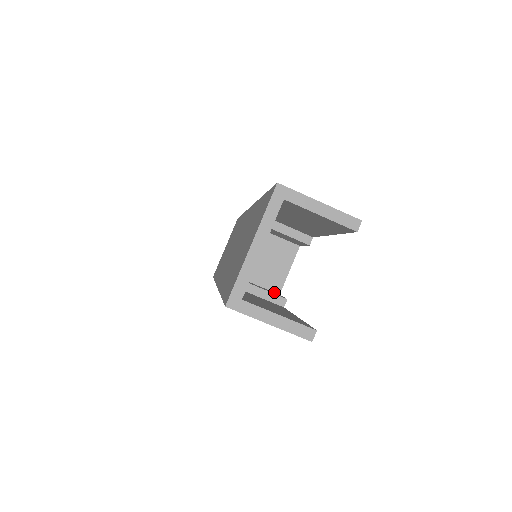
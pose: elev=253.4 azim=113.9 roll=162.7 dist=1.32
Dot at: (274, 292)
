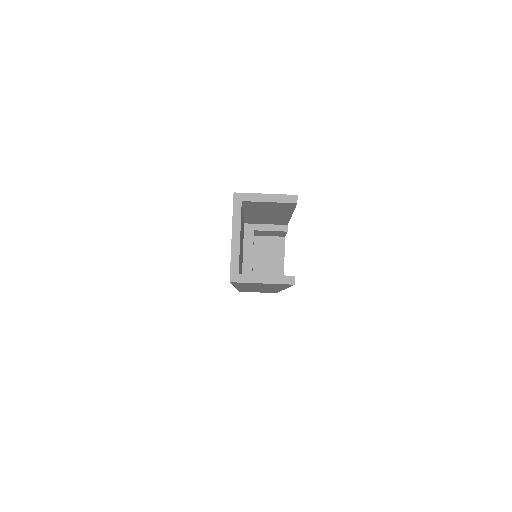
Dot at: occluded
